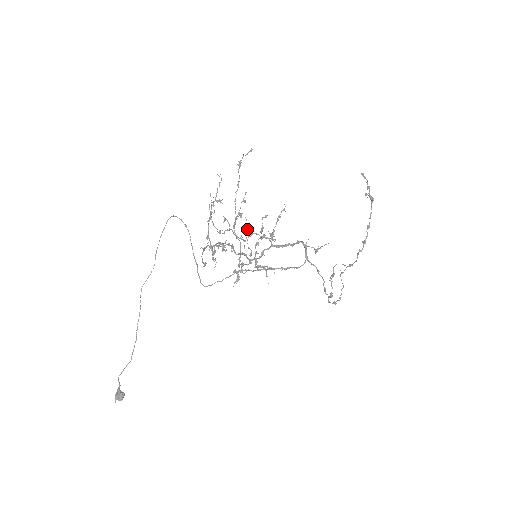
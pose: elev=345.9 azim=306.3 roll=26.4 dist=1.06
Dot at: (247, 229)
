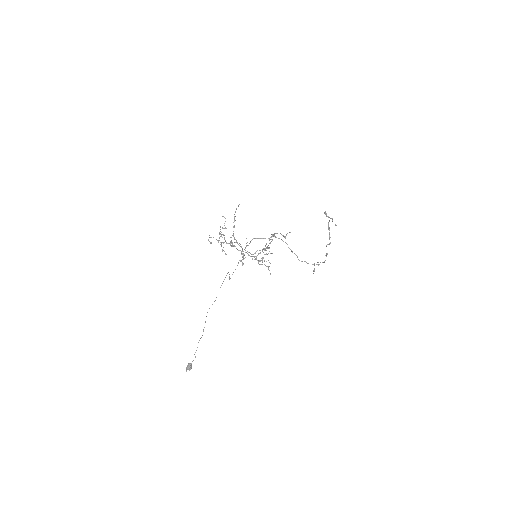
Dot at: occluded
